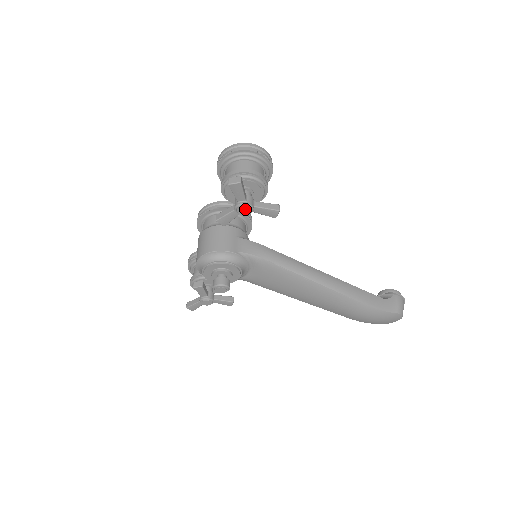
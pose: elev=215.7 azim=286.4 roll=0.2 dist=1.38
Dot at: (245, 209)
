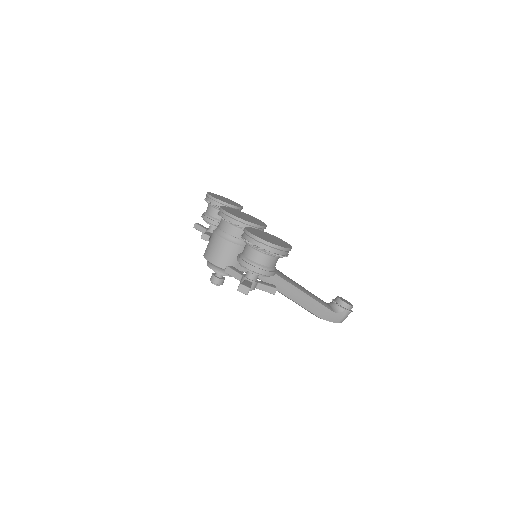
Dot at: occluded
